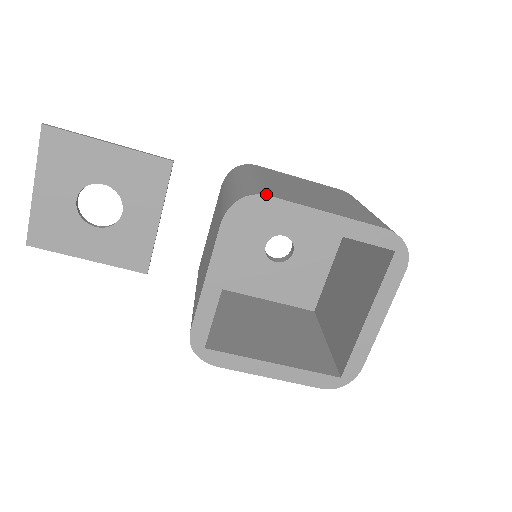
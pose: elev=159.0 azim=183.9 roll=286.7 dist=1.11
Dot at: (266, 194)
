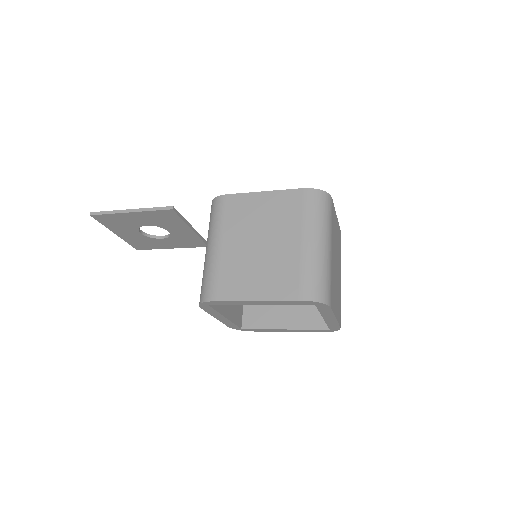
Dot at: (213, 299)
